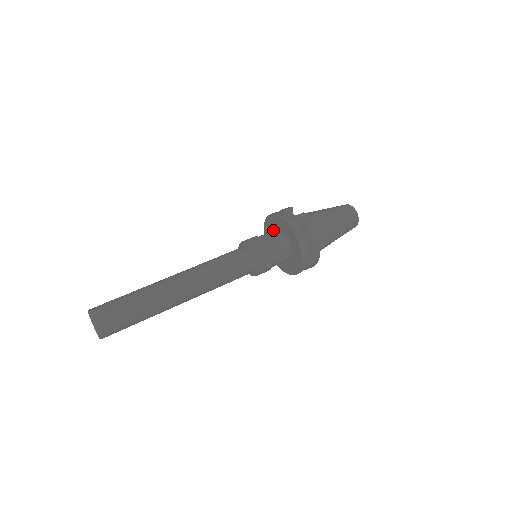
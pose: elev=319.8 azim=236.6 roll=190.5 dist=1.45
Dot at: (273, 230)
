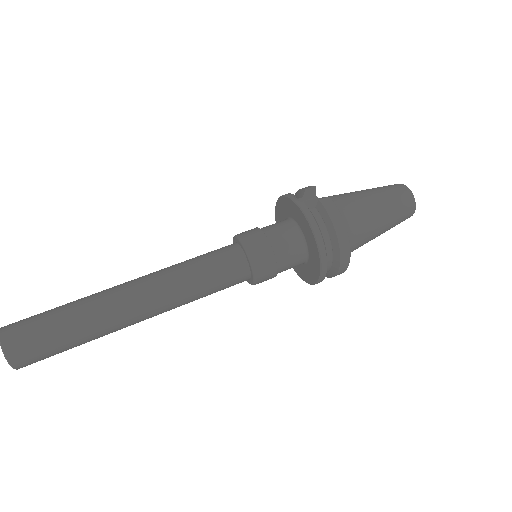
Dot at: (285, 218)
